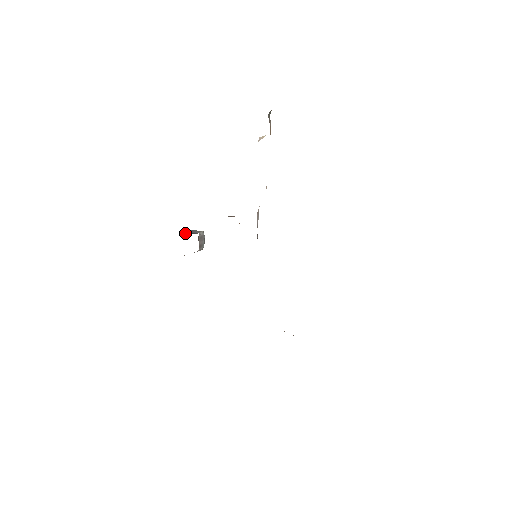
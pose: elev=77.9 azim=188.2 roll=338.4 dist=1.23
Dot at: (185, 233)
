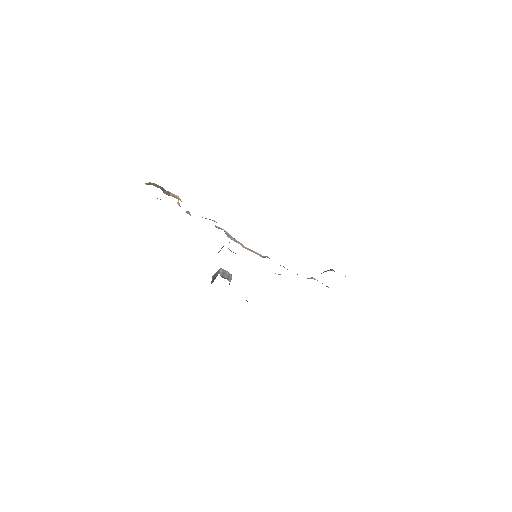
Dot at: (212, 282)
